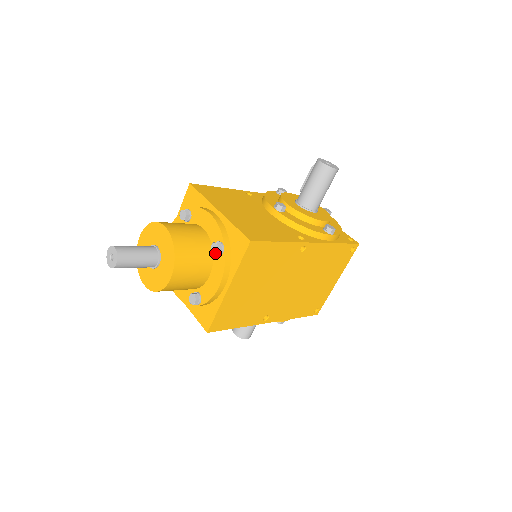
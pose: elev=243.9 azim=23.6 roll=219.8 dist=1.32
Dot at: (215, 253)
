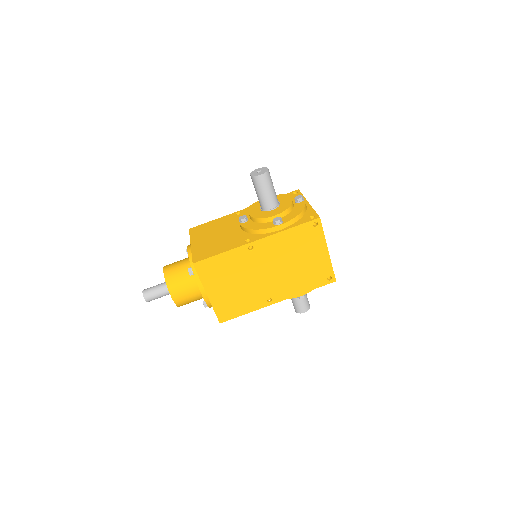
Dot at: (190, 275)
